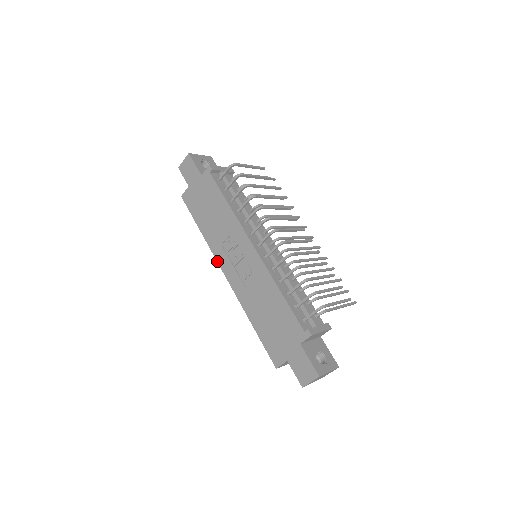
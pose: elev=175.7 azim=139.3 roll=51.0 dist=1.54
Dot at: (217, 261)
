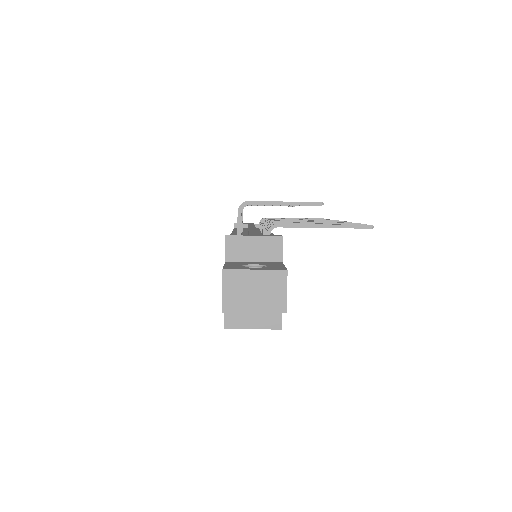
Dot at: occluded
